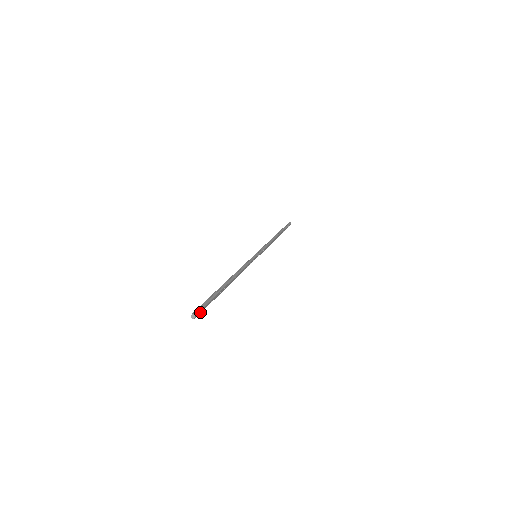
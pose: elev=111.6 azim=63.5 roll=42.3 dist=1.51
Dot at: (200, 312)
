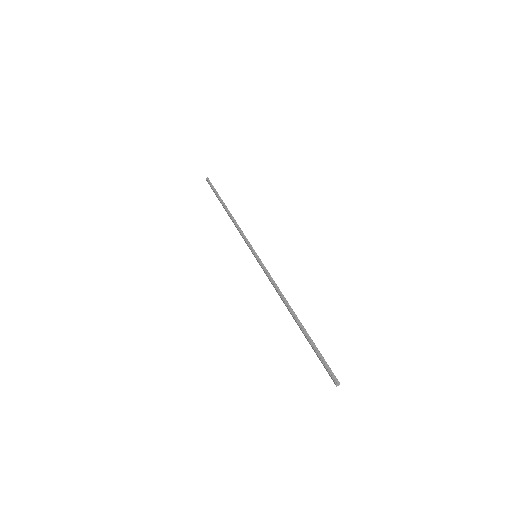
Dot at: (332, 373)
